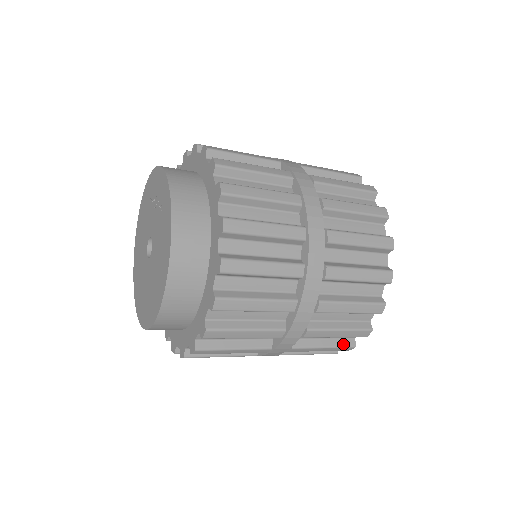
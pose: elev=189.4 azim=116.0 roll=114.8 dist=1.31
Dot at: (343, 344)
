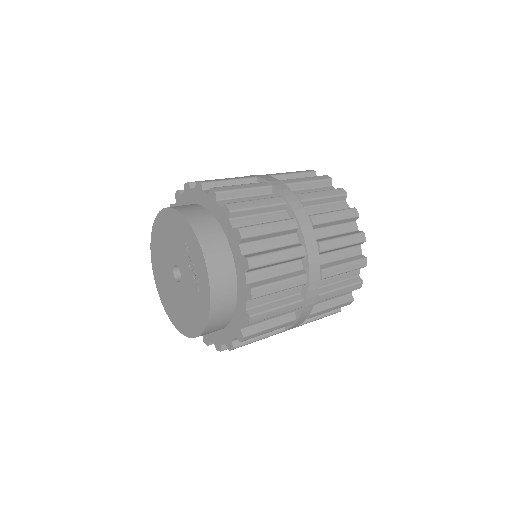
Dot at: occluded
